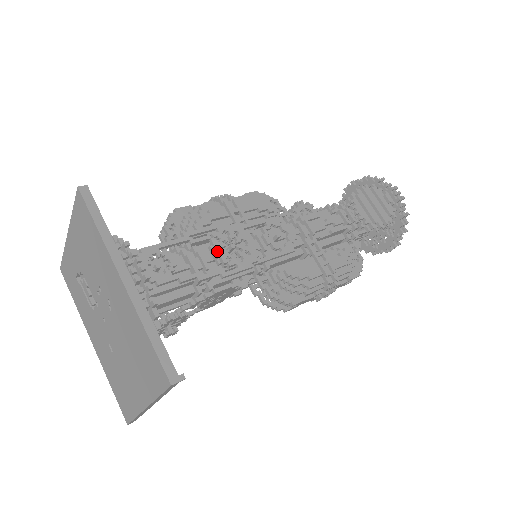
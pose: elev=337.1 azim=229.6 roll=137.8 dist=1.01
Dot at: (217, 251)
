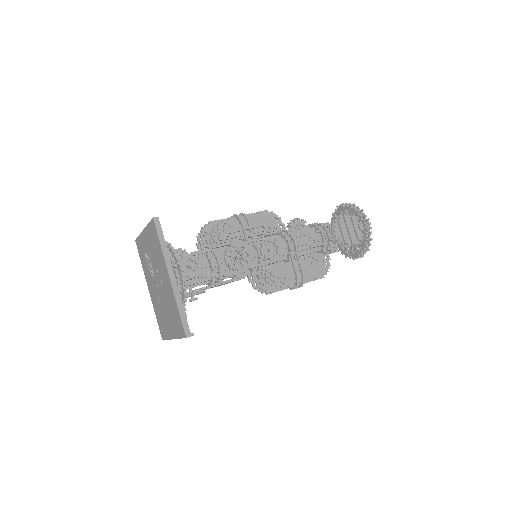
Dot at: (228, 260)
